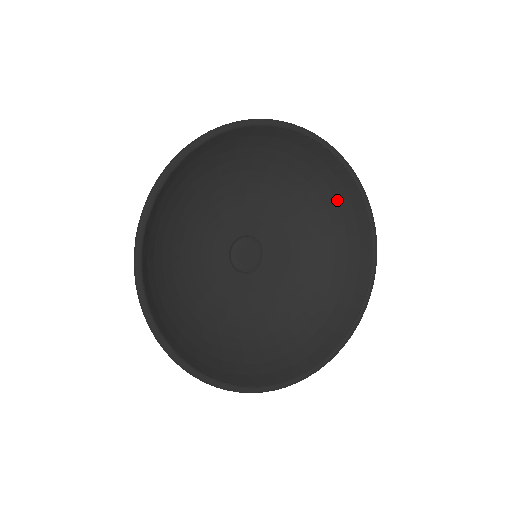
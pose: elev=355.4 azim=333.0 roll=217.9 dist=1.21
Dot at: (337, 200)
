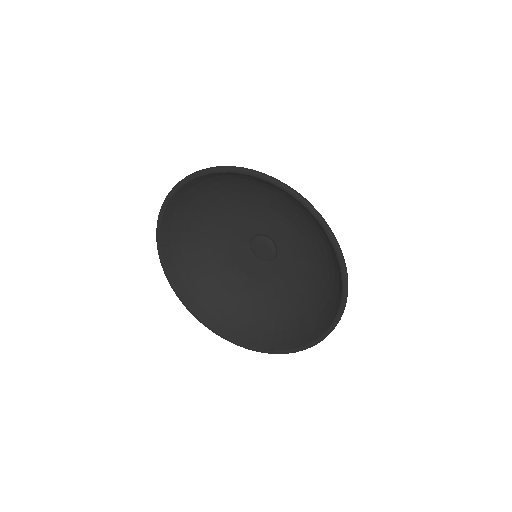
Dot at: (254, 180)
